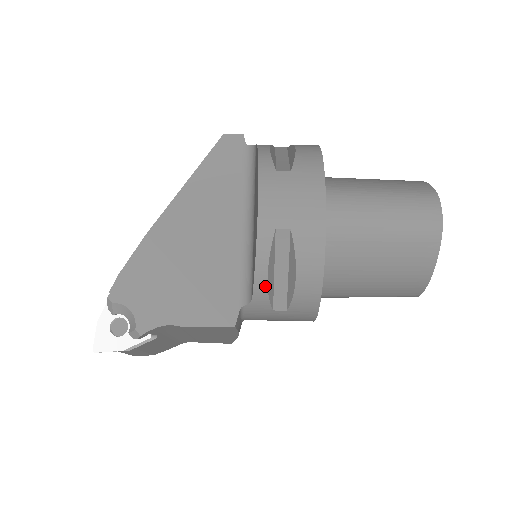
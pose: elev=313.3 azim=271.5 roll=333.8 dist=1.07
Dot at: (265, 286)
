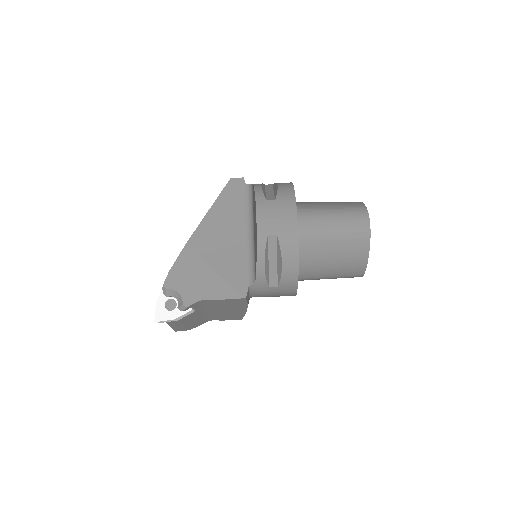
Dot at: (263, 271)
